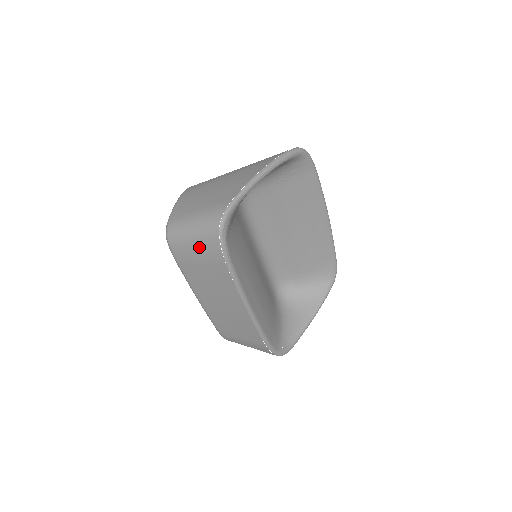
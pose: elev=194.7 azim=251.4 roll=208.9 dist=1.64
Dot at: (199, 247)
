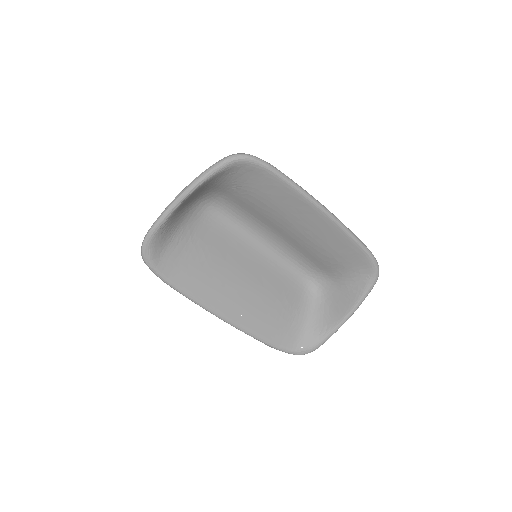
Dot at: occluded
